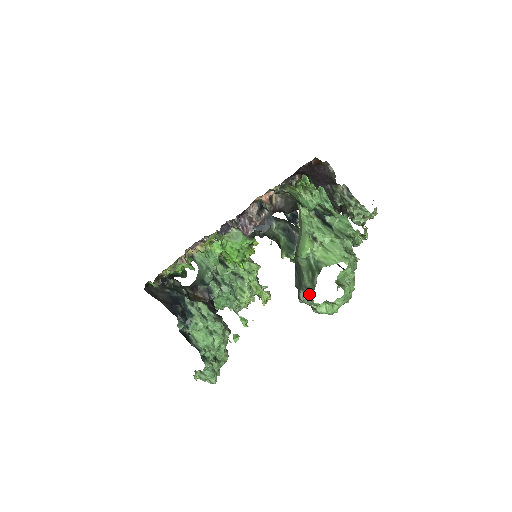
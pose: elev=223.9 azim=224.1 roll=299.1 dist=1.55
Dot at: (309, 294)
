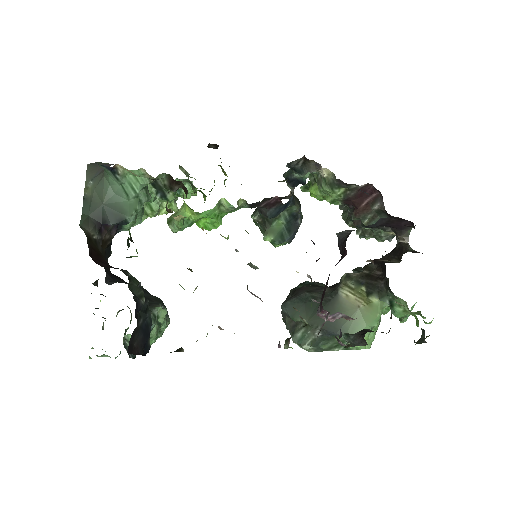
Dot at: (315, 349)
